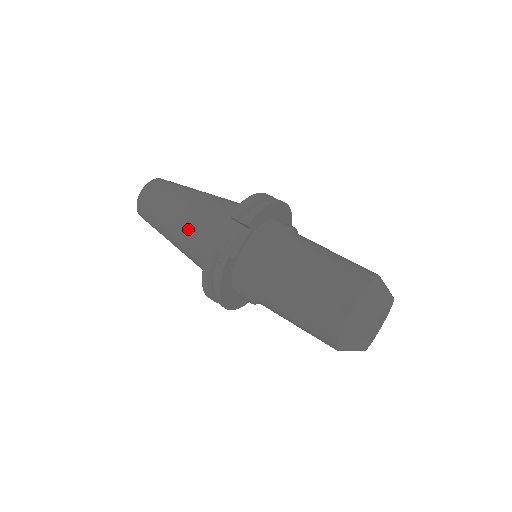
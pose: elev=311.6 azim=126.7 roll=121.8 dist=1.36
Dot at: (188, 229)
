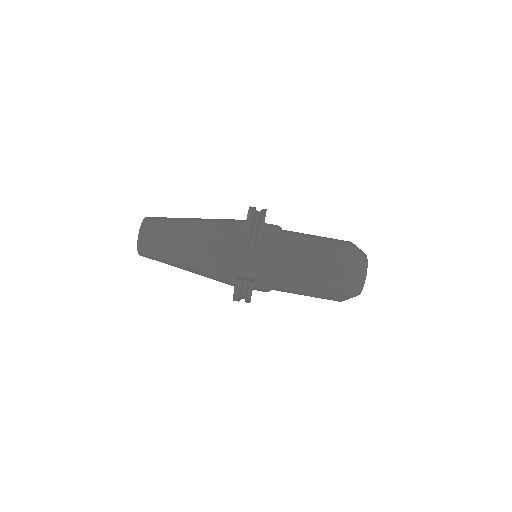
Dot at: (202, 263)
